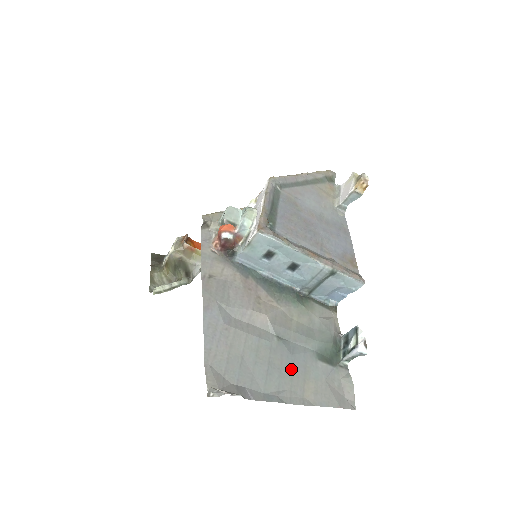
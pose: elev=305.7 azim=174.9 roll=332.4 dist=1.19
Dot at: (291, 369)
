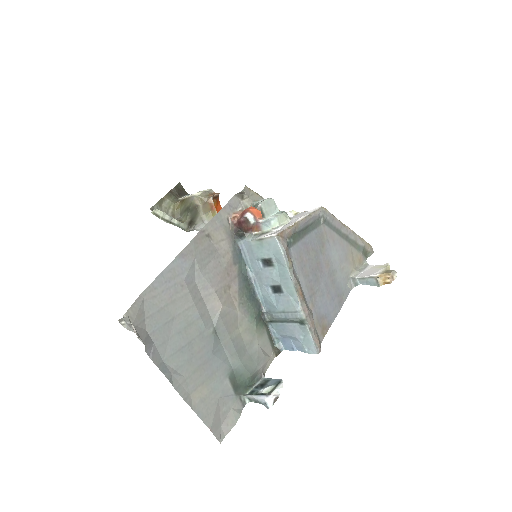
Dot at: (201, 364)
